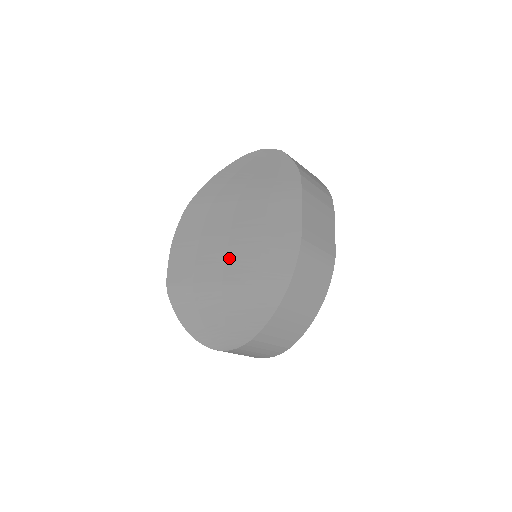
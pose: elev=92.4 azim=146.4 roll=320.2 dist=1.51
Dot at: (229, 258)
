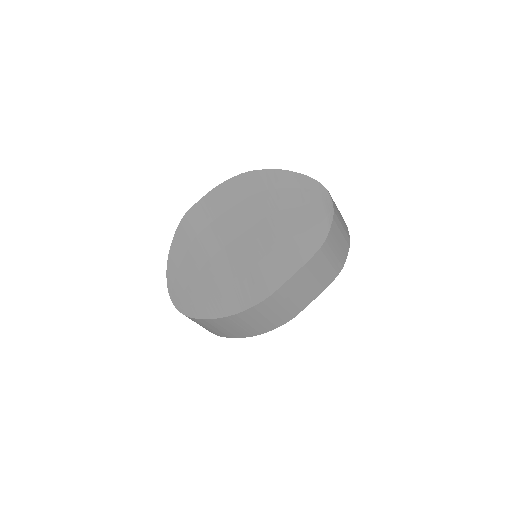
Dot at: (229, 248)
